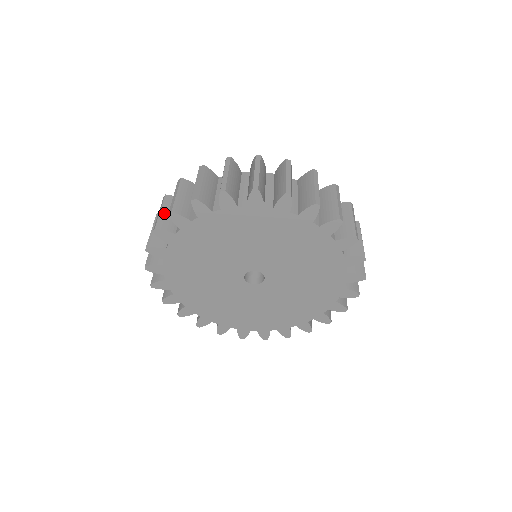
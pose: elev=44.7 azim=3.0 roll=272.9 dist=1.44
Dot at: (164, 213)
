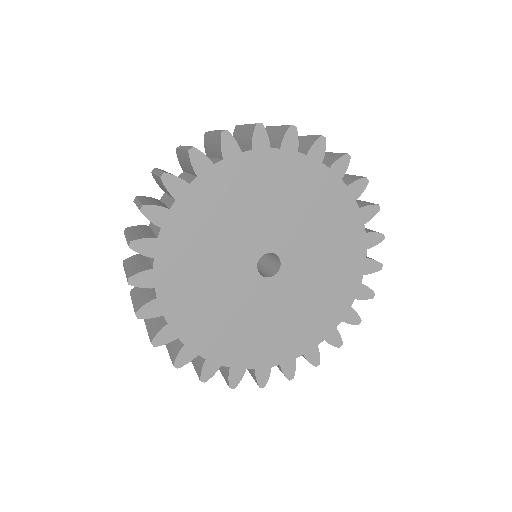
Dot at: (133, 233)
